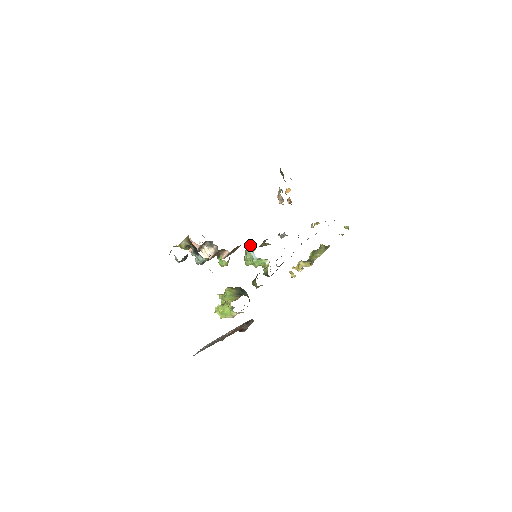
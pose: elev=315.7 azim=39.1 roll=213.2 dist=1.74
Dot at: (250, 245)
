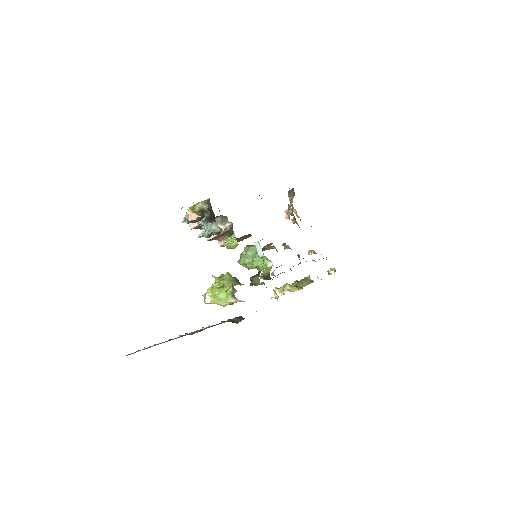
Dot at: occluded
